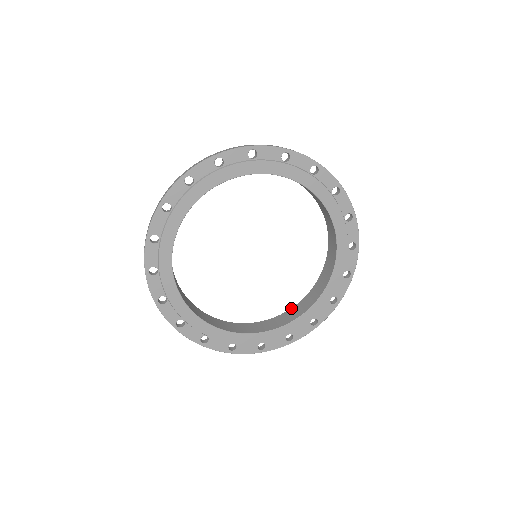
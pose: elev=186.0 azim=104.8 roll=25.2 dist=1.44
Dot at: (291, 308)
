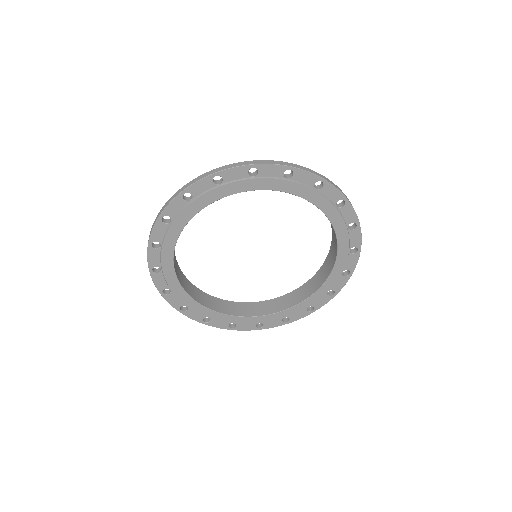
Dot at: (291, 292)
